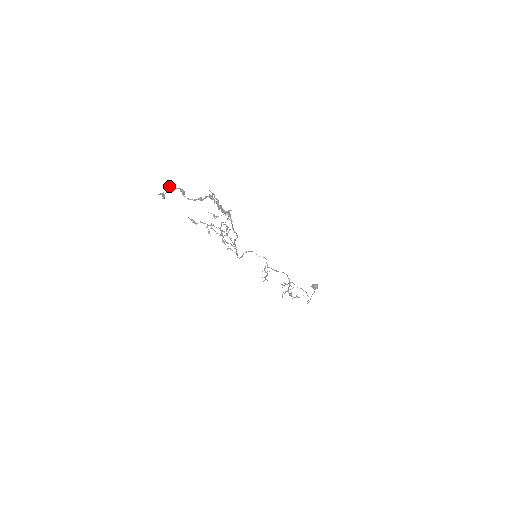
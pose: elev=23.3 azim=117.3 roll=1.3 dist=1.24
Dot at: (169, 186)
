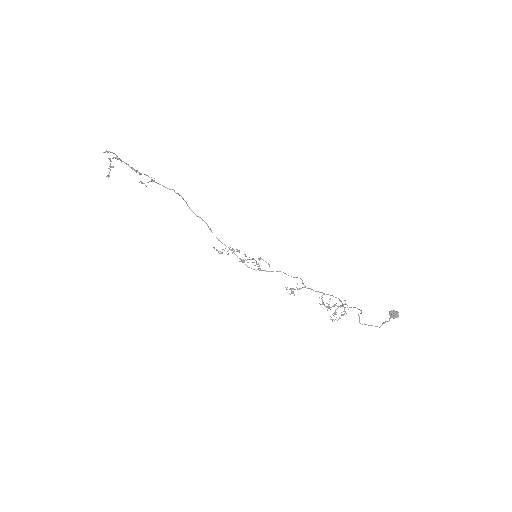
Dot at: occluded
